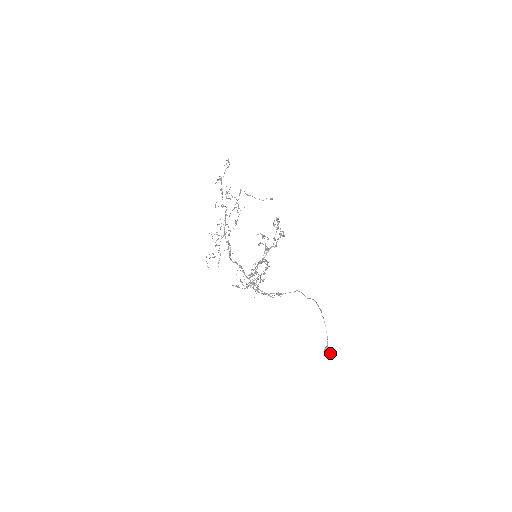
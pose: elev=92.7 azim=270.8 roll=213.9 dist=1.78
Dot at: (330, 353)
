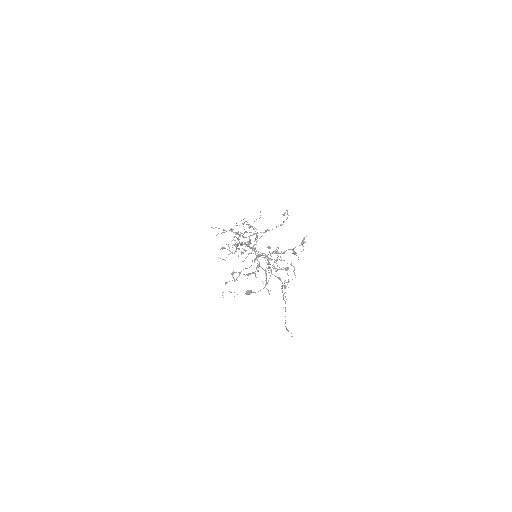
Dot at: (249, 294)
